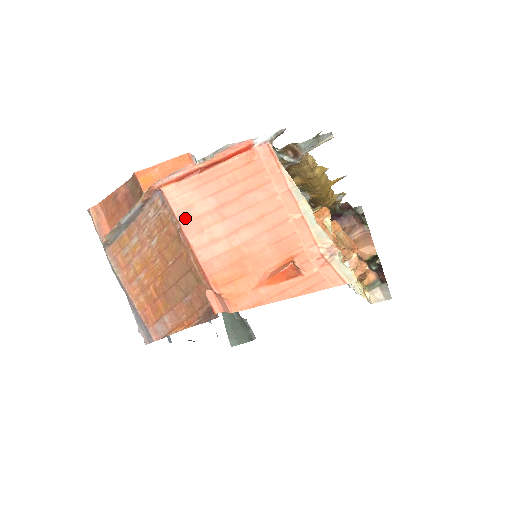
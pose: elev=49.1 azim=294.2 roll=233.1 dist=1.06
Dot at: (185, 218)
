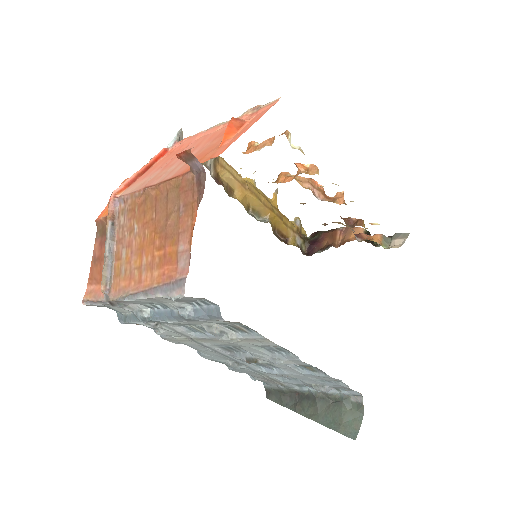
Dot at: (144, 186)
